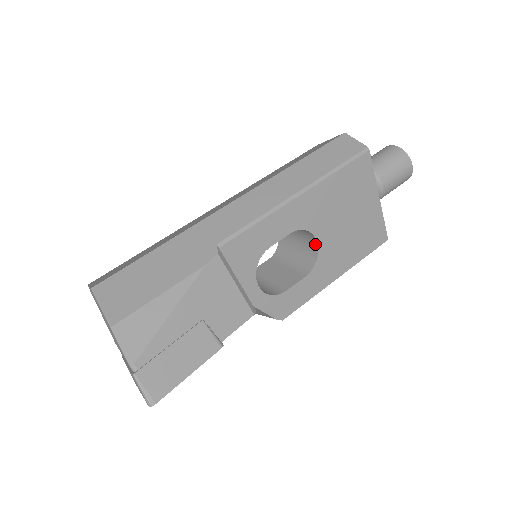
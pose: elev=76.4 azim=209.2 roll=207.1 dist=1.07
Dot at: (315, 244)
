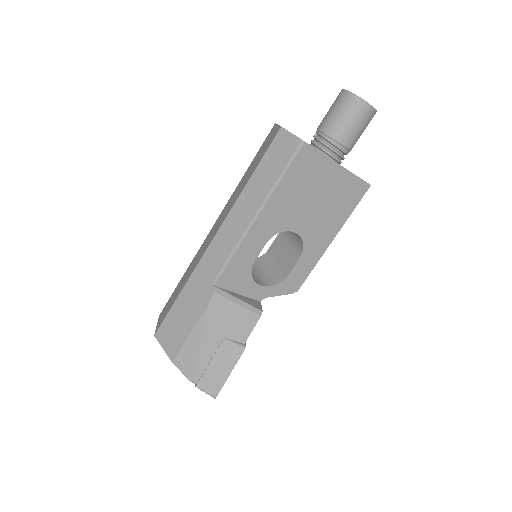
Dot at: (296, 233)
